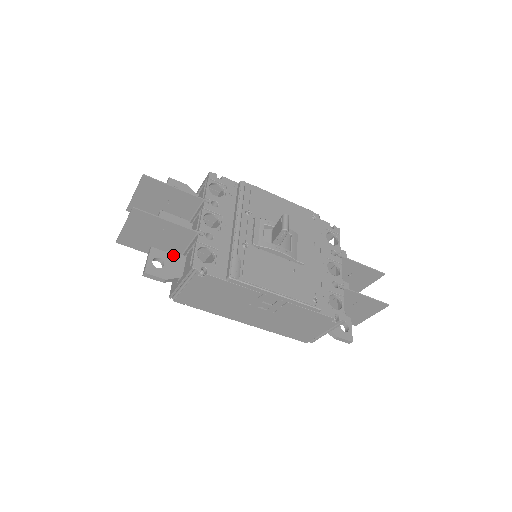
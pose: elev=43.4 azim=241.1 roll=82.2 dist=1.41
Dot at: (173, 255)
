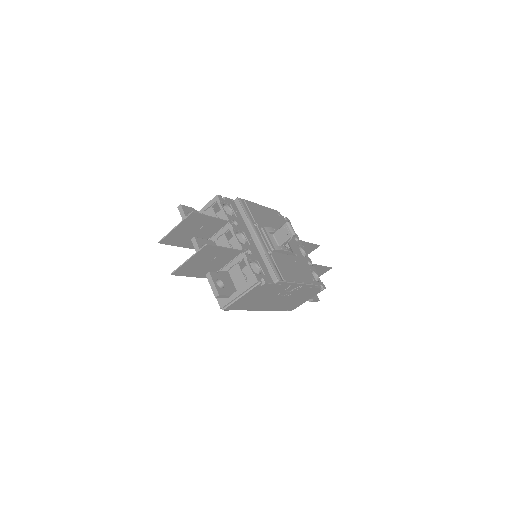
Dot at: (222, 274)
